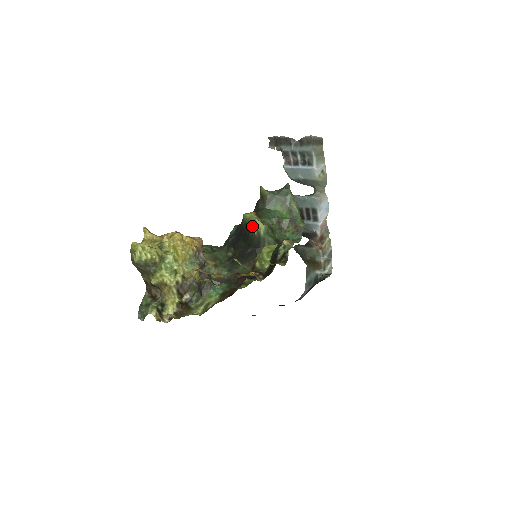
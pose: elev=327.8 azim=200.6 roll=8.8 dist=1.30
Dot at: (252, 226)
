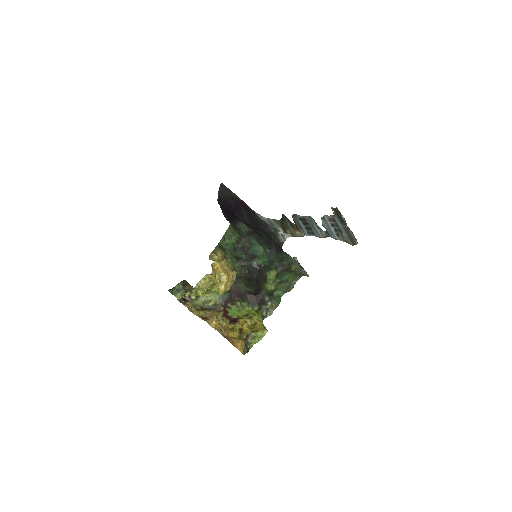
Dot at: (268, 284)
